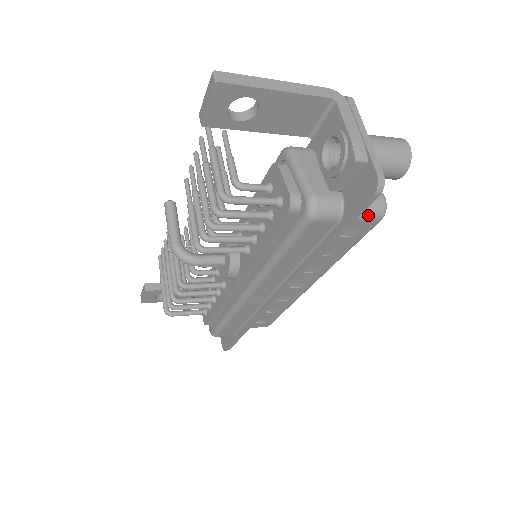
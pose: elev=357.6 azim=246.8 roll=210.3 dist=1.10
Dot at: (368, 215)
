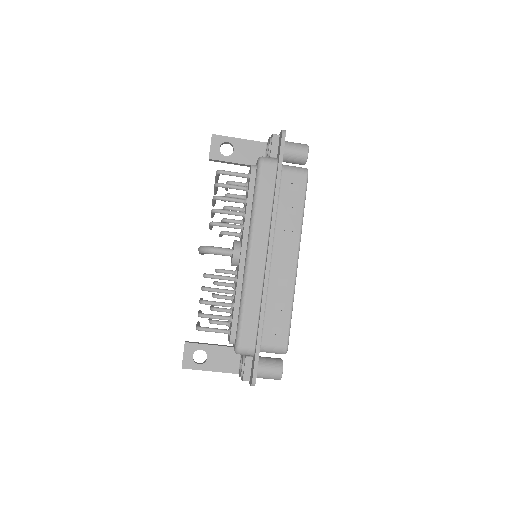
Dot at: (297, 170)
